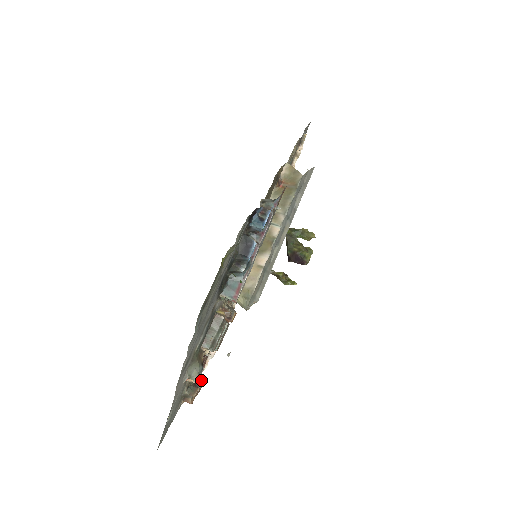
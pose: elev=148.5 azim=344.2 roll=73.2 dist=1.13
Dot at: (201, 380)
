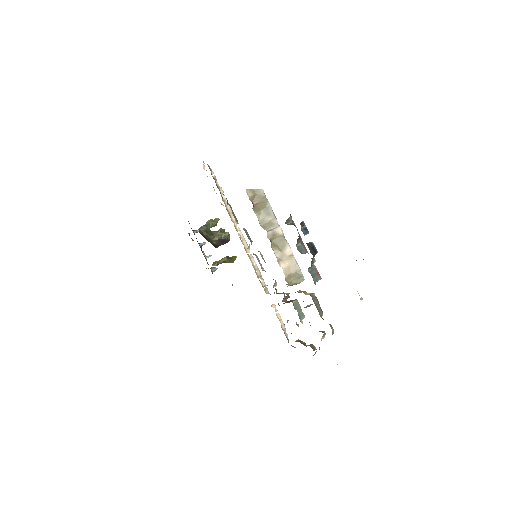
Dot at: (301, 342)
